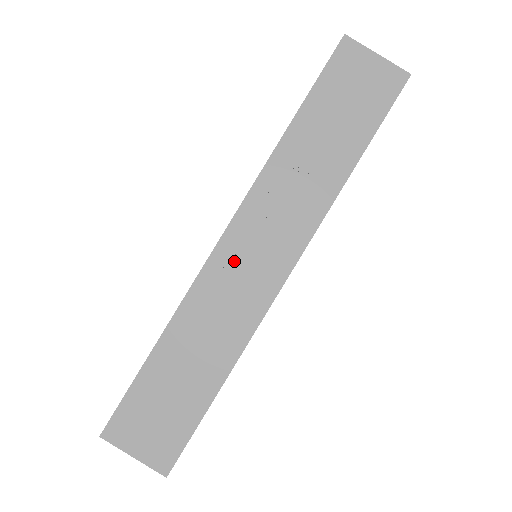
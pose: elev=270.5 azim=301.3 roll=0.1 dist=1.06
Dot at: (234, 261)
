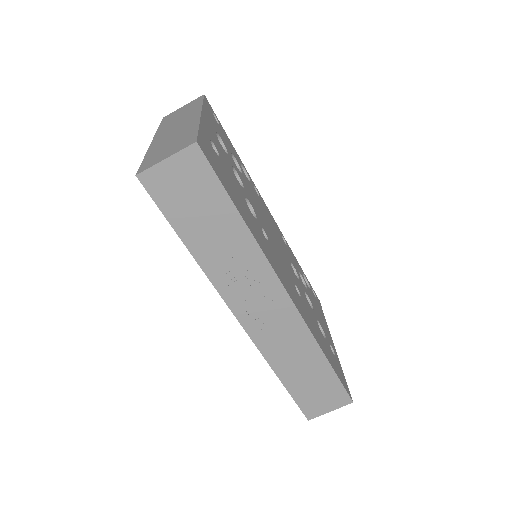
Dot at: (259, 322)
